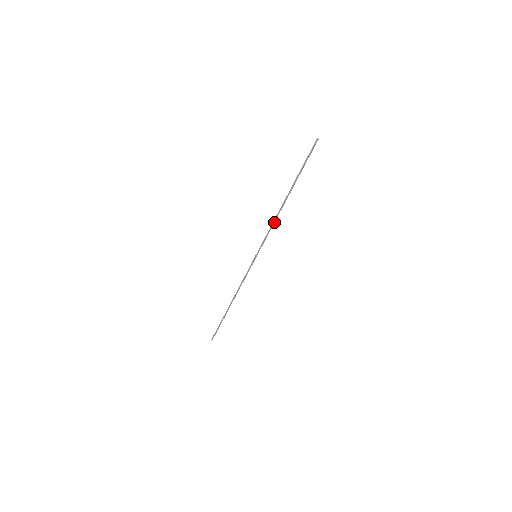
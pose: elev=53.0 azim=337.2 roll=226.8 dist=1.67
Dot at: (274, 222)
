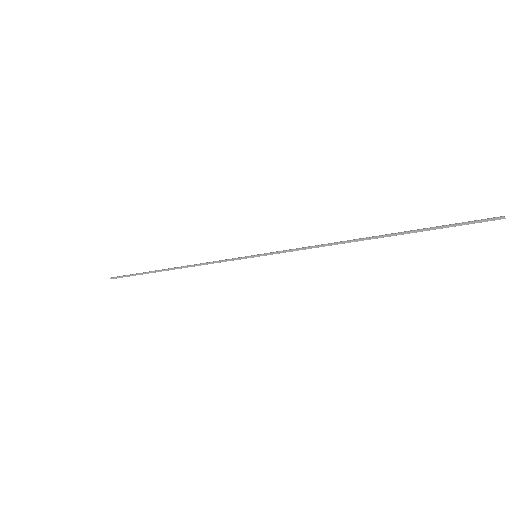
Dot at: (322, 246)
